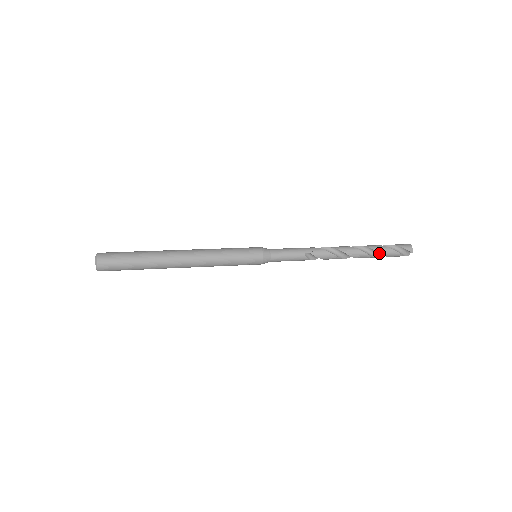
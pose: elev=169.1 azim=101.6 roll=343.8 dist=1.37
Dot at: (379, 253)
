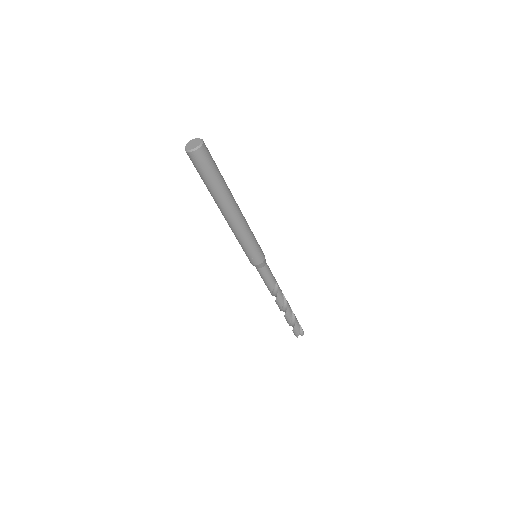
Dot at: (293, 321)
